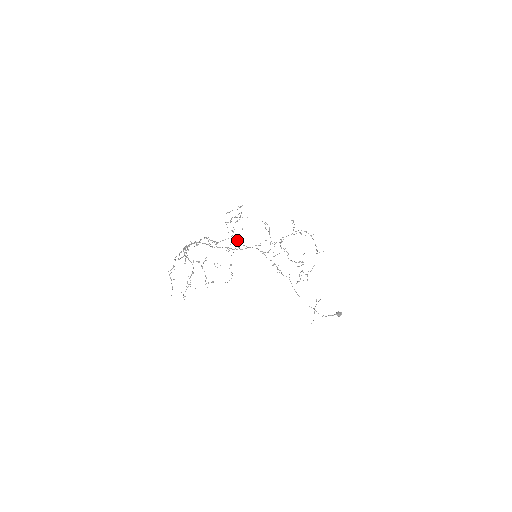
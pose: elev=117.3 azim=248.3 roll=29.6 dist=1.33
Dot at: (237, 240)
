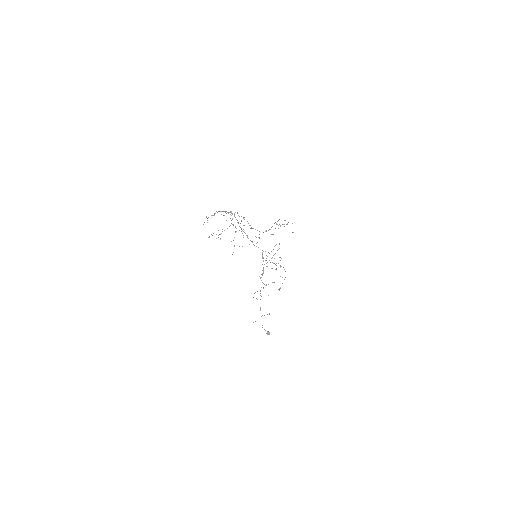
Dot at: (258, 237)
